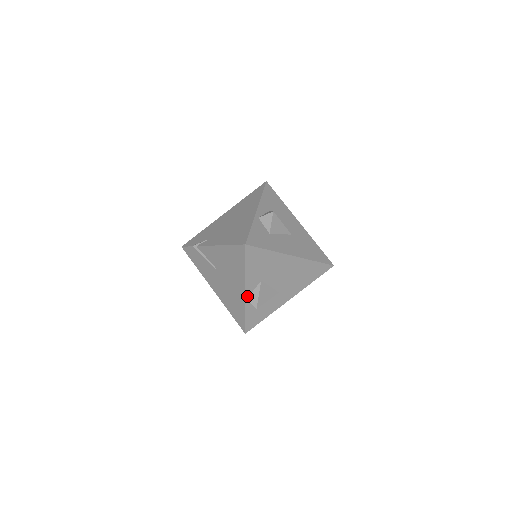
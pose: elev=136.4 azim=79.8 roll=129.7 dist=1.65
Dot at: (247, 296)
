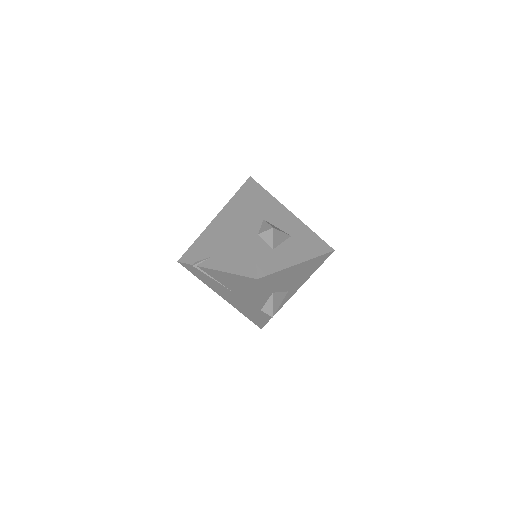
Dot at: (261, 308)
